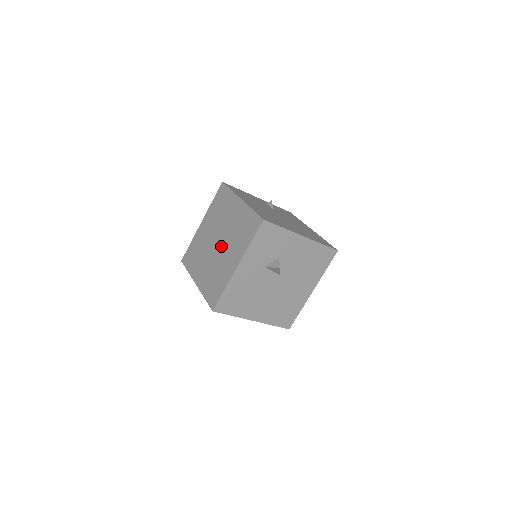
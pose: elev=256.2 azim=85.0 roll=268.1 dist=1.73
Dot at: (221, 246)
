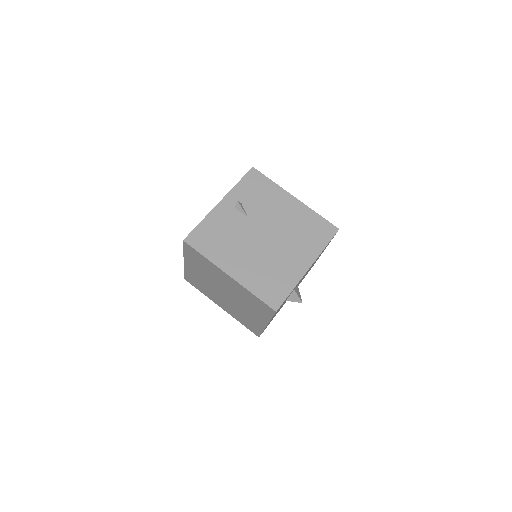
Dot at: (232, 300)
